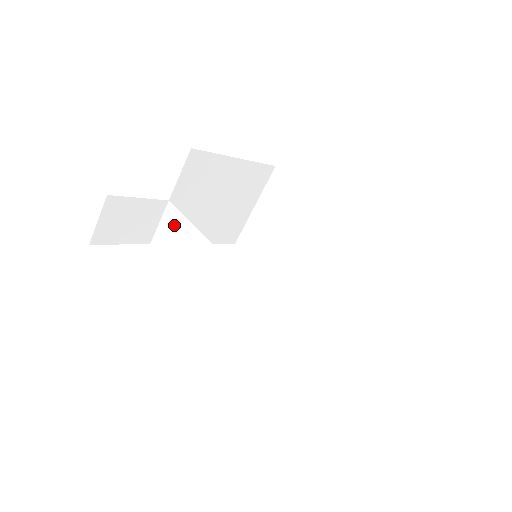
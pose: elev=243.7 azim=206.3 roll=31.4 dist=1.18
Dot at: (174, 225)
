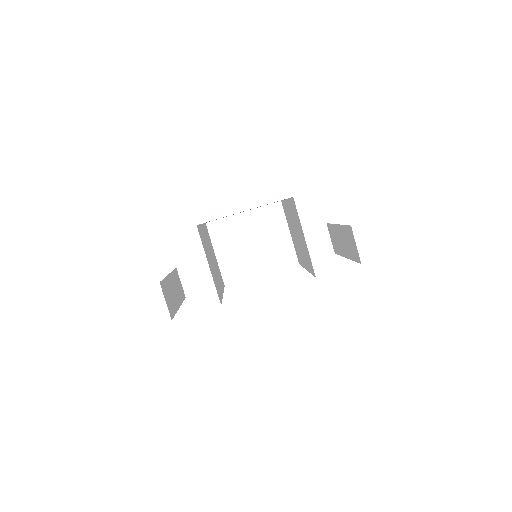
Dot at: (217, 266)
